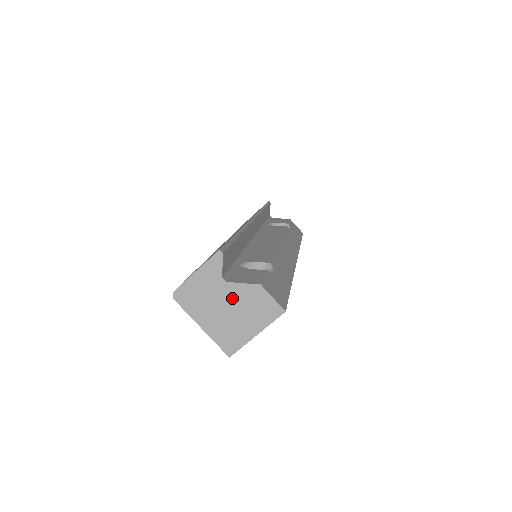
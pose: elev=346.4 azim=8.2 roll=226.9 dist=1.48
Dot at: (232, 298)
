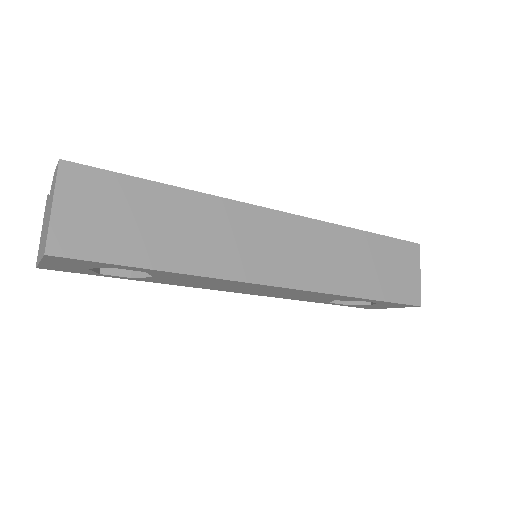
Dot at: occluded
